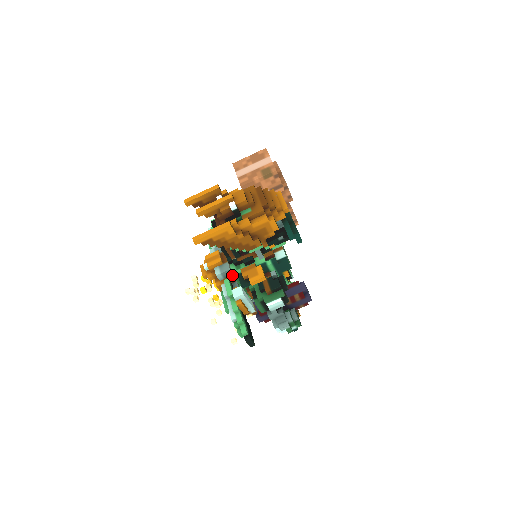
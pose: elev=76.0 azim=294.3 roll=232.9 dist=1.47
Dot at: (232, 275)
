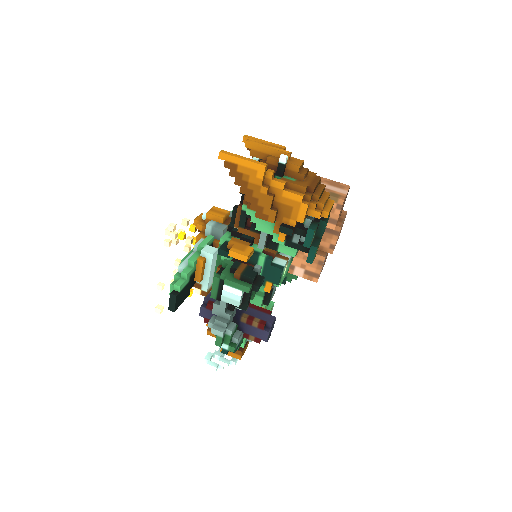
Dot at: occluded
